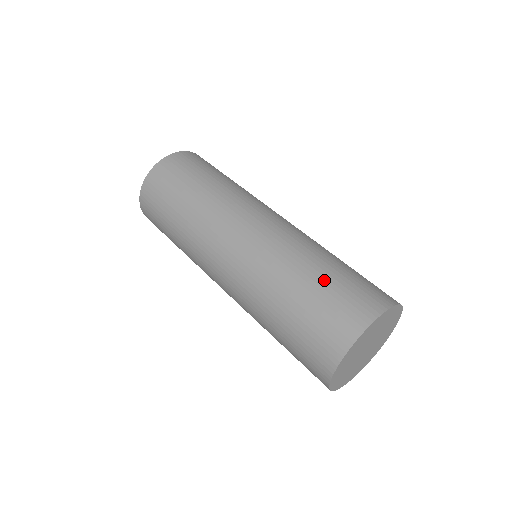
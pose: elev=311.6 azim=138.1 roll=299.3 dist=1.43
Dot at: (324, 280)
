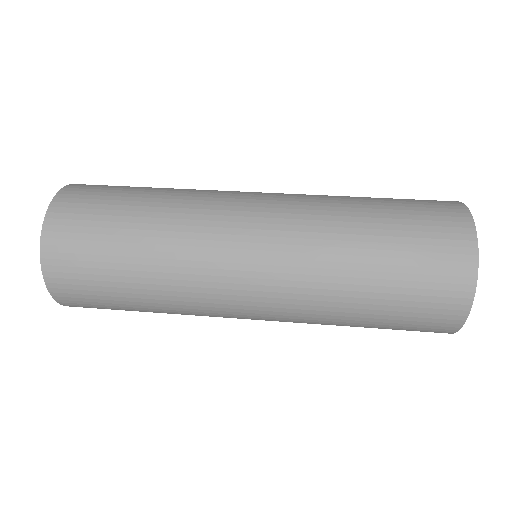
Dot at: occluded
